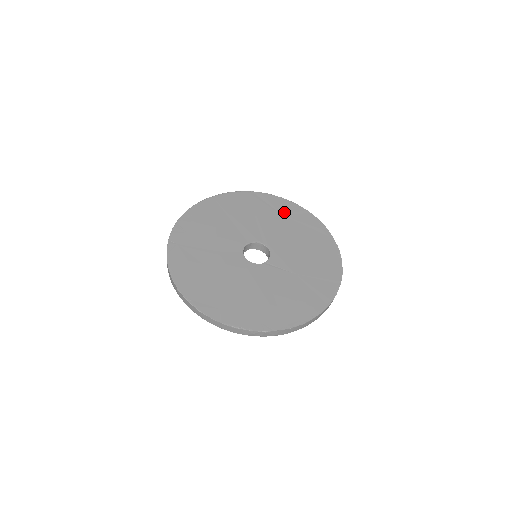
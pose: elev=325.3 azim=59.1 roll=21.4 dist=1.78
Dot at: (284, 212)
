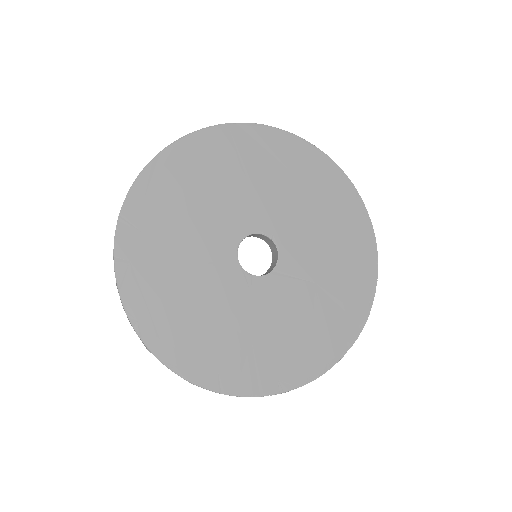
Dot at: (291, 162)
